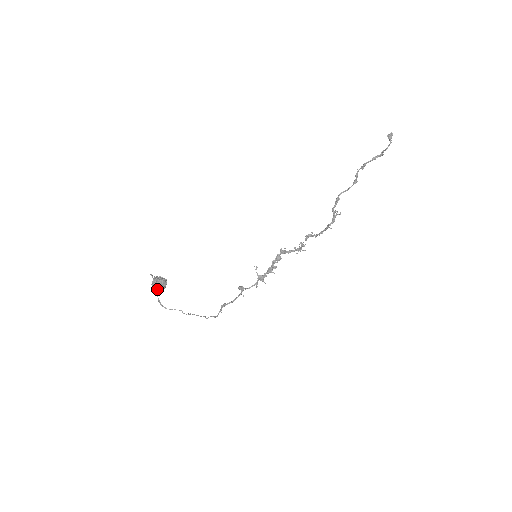
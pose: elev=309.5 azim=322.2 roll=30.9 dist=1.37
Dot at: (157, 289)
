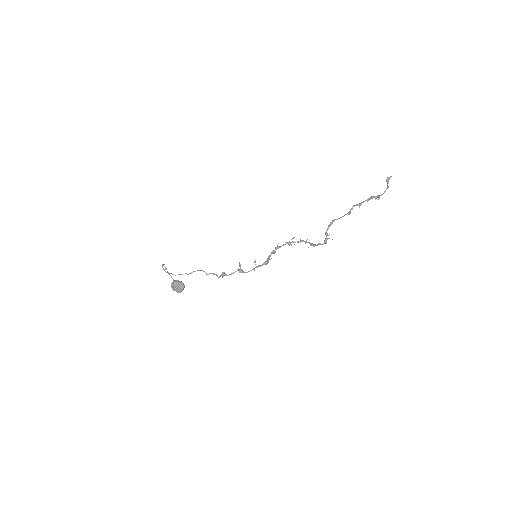
Dot at: occluded
